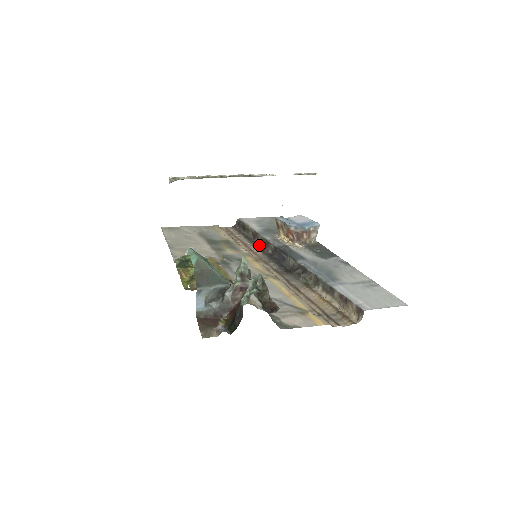
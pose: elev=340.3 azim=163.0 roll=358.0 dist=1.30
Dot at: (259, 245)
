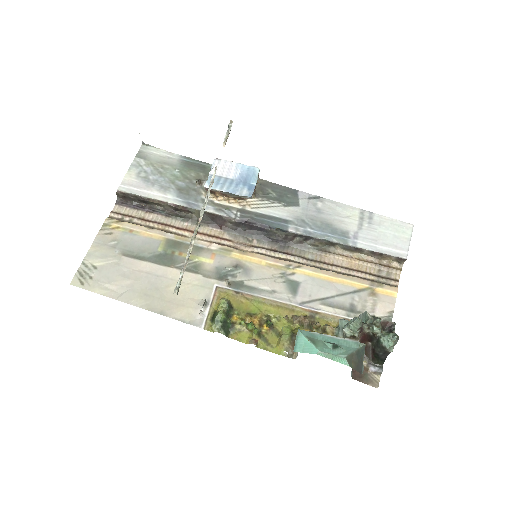
Dot at: (203, 221)
